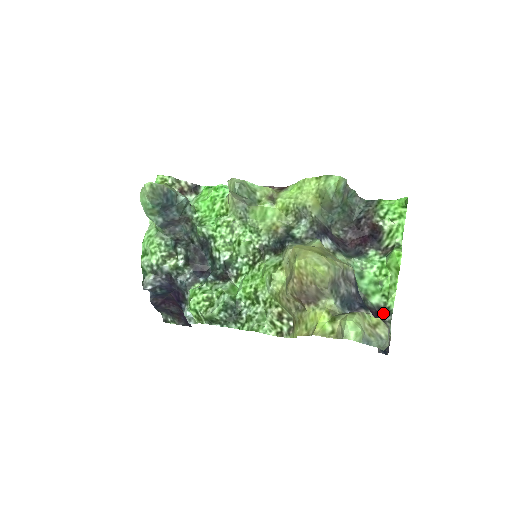
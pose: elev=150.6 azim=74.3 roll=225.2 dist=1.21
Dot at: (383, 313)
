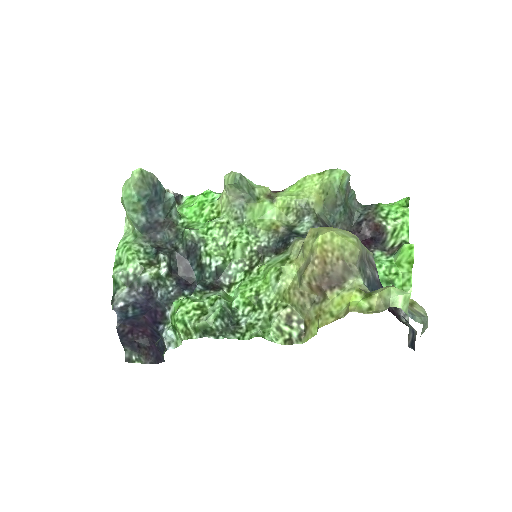
Dot at: (399, 313)
